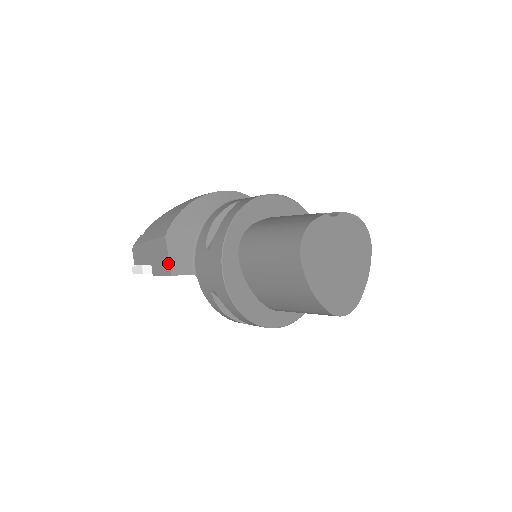
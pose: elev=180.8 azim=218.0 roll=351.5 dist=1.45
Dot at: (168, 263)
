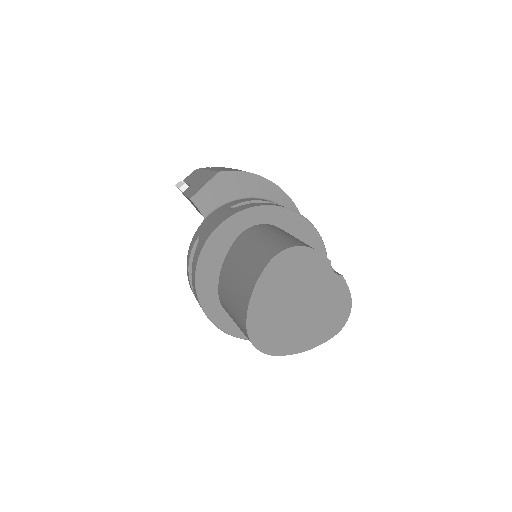
Dot at: (199, 189)
